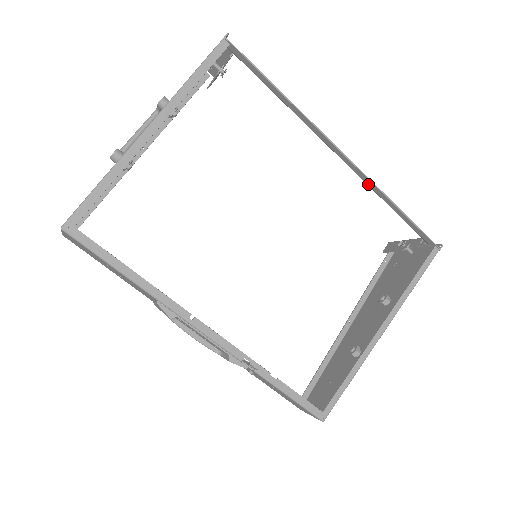
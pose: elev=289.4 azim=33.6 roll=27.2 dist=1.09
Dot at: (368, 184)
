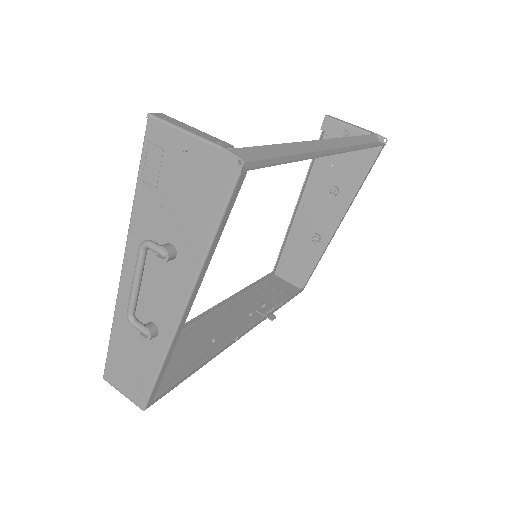
Dot at: (348, 148)
